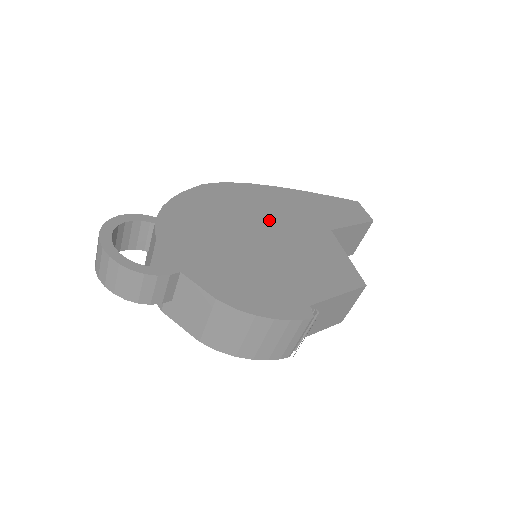
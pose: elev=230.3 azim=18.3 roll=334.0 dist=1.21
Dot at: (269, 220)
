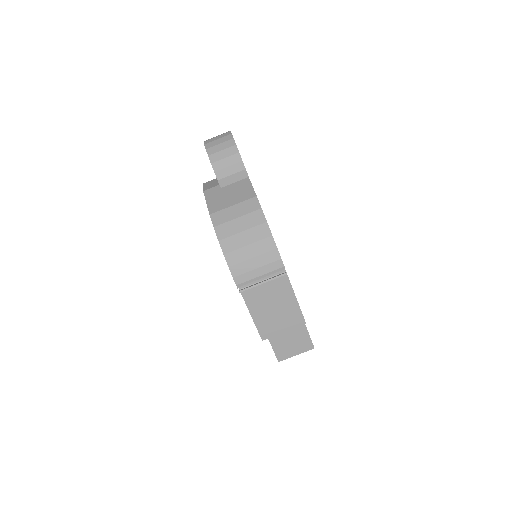
Dot at: occluded
